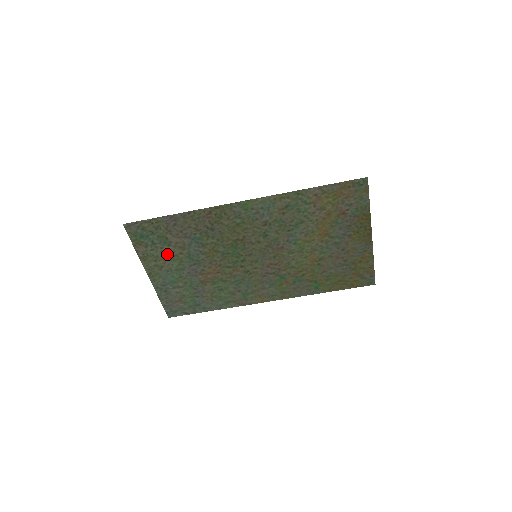
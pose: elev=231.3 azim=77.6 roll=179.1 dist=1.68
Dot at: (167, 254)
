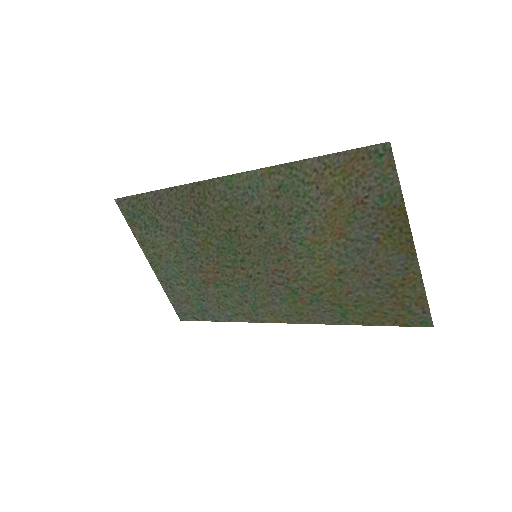
Dot at: (162, 241)
